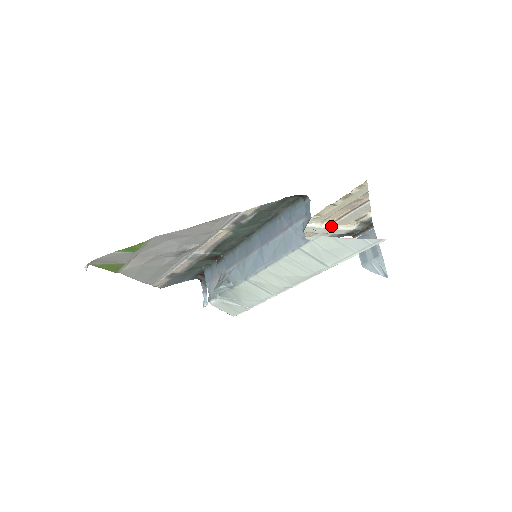
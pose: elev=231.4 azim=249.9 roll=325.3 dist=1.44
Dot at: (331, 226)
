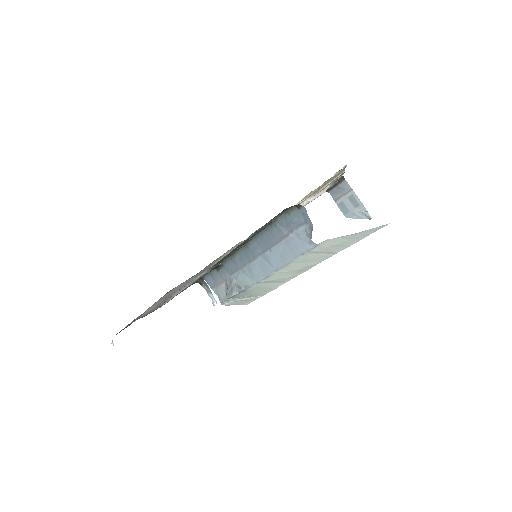
Dot at: (311, 198)
